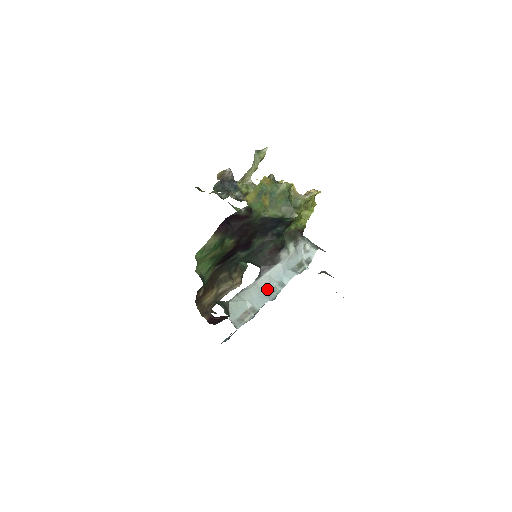
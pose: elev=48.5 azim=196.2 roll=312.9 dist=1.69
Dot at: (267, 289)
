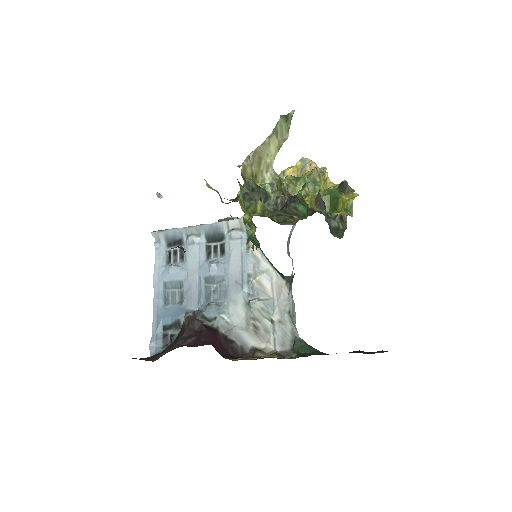
Dot at: (291, 294)
